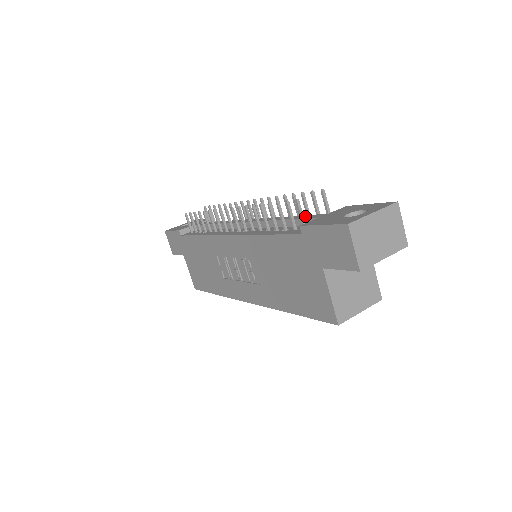
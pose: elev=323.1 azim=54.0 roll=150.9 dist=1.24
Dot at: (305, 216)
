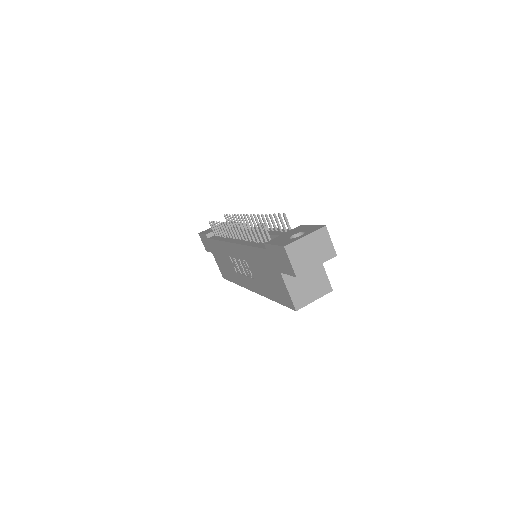
Dot at: (275, 232)
